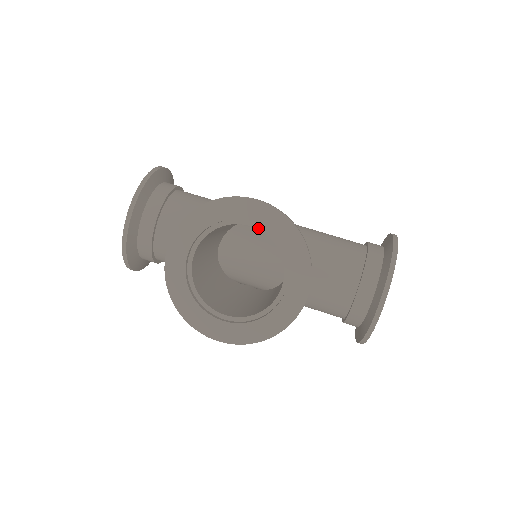
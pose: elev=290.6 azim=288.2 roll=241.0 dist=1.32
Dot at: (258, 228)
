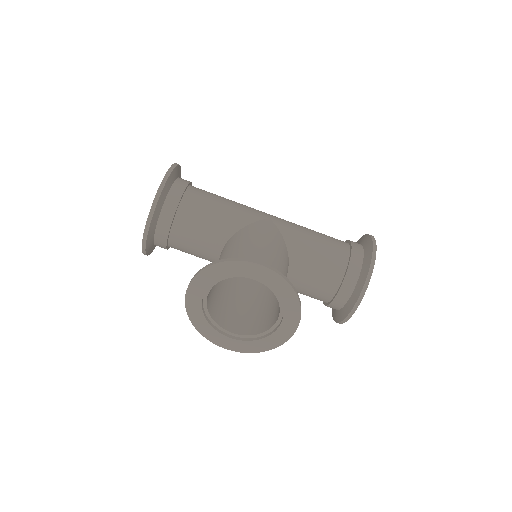
Dot at: (261, 282)
